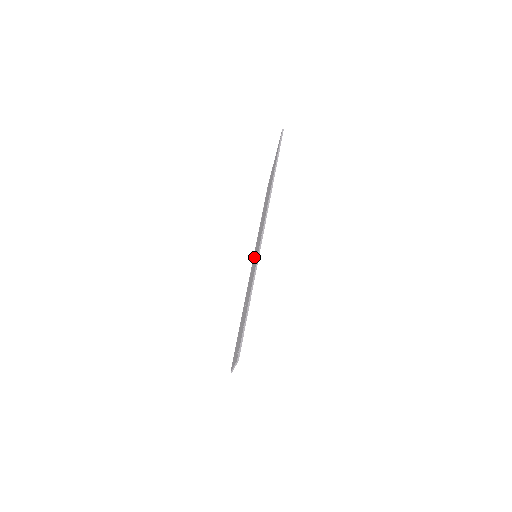
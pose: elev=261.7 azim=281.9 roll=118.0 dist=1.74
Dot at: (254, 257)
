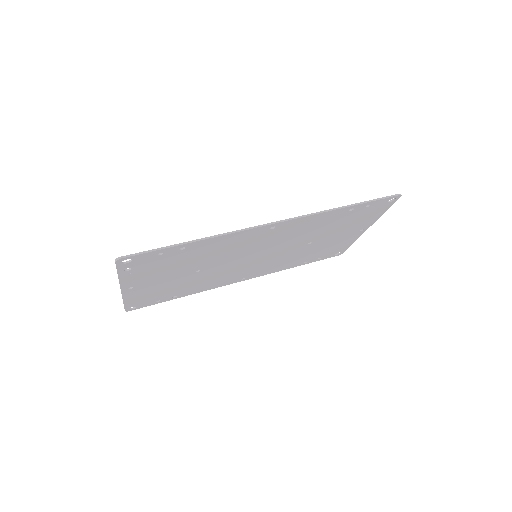
Dot at: occluded
